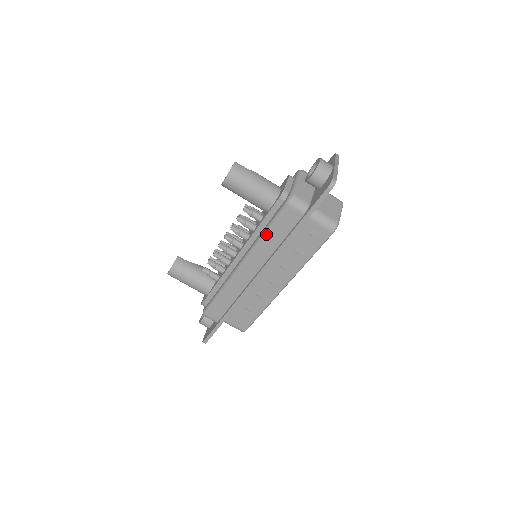
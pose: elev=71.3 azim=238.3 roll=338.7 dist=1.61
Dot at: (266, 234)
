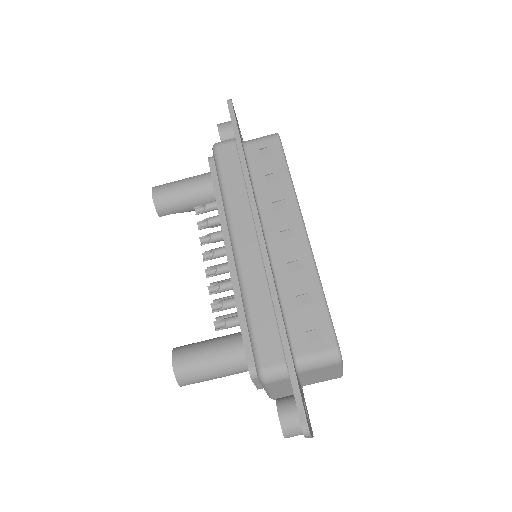
Dot at: (224, 188)
